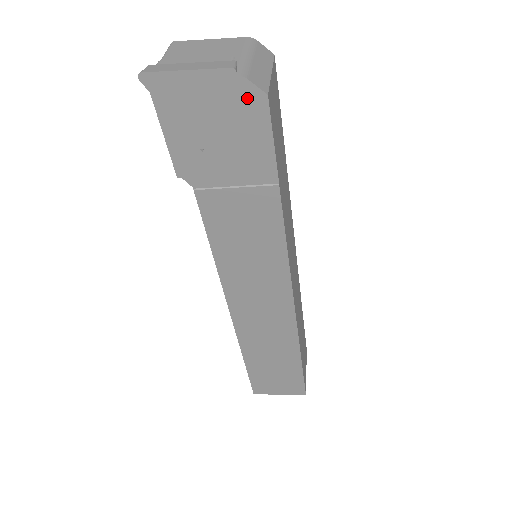
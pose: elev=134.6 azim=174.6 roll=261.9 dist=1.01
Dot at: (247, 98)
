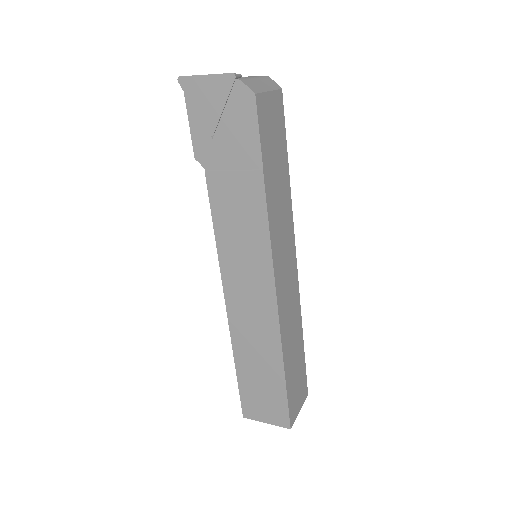
Dot at: (242, 96)
